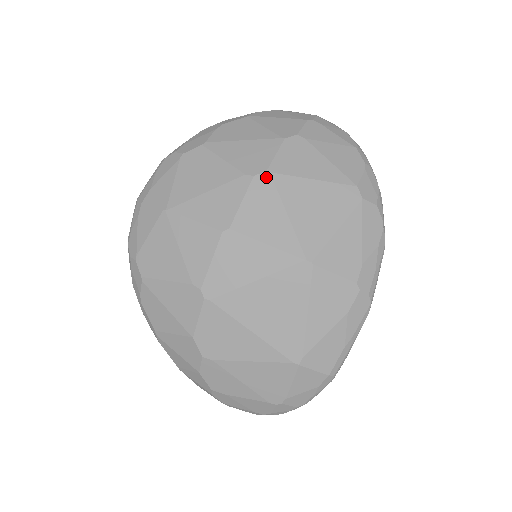
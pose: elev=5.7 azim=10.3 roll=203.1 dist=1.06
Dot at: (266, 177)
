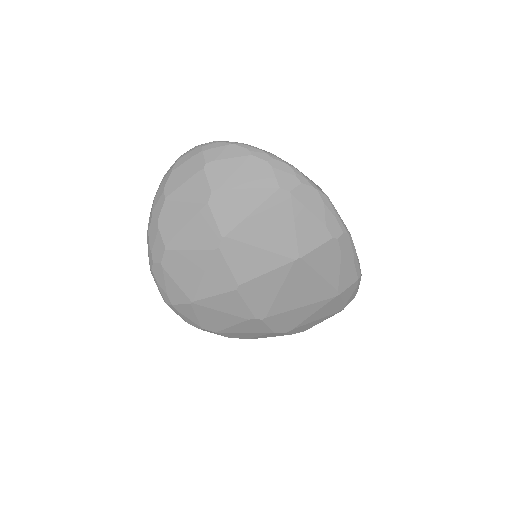
Dot at: (226, 241)
